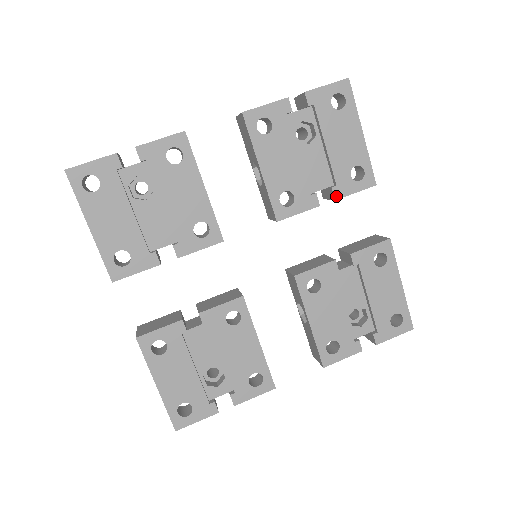
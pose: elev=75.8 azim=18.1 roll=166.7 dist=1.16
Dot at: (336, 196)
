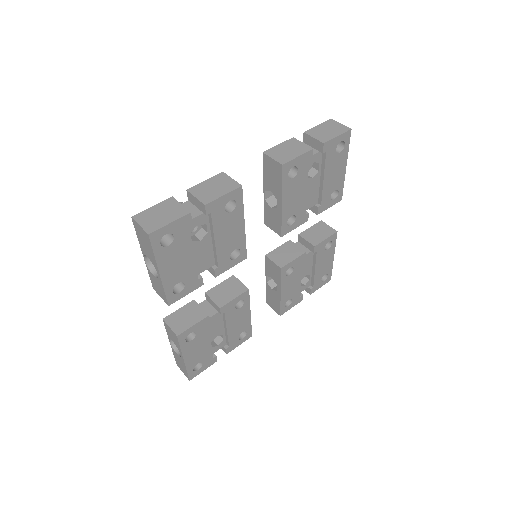
Dot at: (319, 212)
